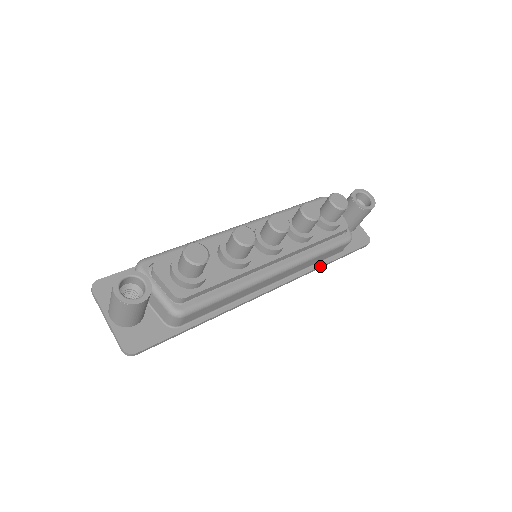
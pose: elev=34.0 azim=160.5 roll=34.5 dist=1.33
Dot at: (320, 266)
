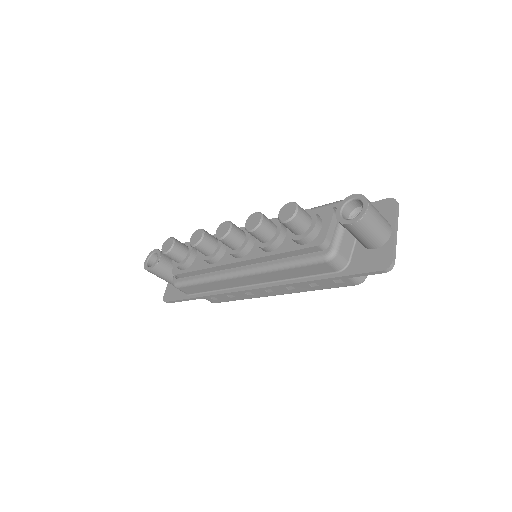
Dot at: (303, 281)
